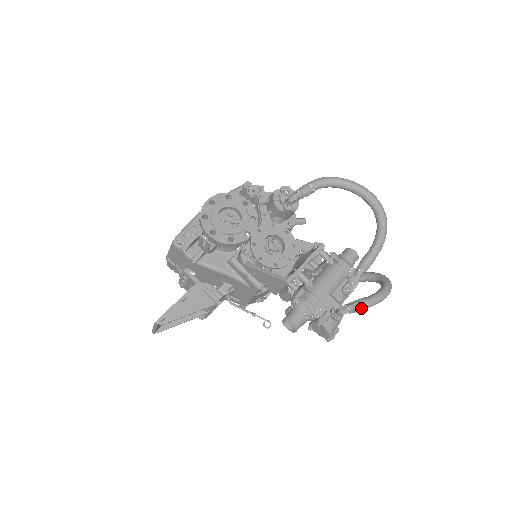
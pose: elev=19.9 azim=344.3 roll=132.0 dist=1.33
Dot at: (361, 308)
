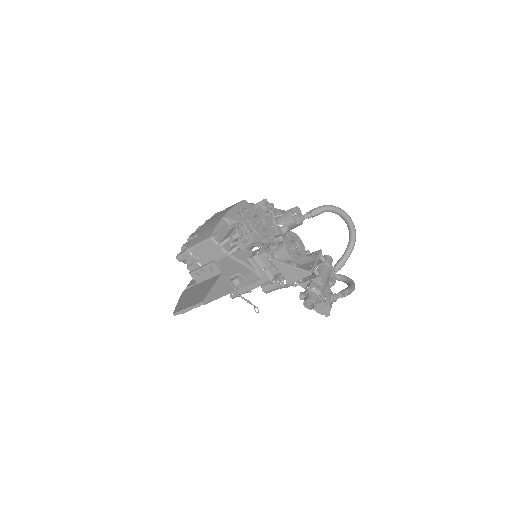
Dot at: (349, 294)
